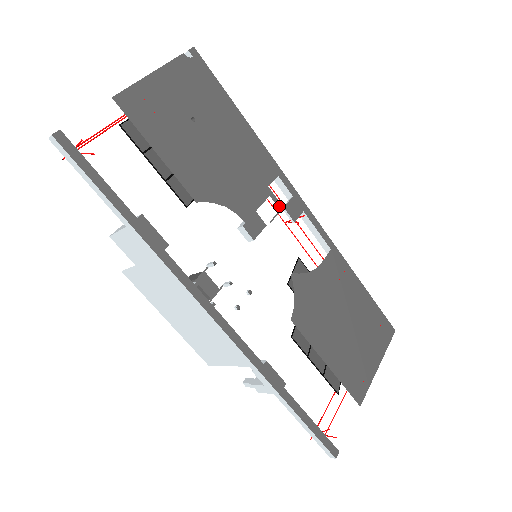
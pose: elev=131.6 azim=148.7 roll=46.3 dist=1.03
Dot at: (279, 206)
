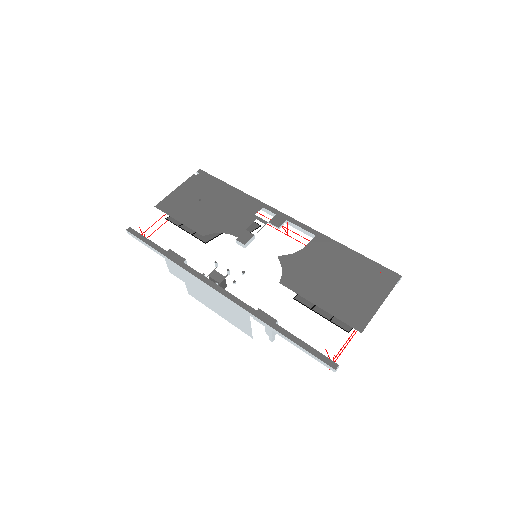
Dot at: (265, 223)
